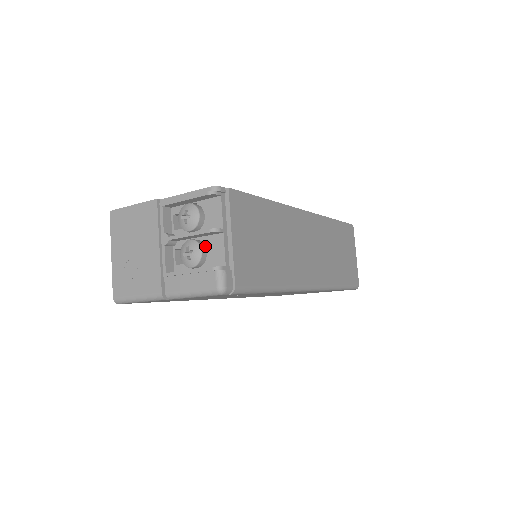
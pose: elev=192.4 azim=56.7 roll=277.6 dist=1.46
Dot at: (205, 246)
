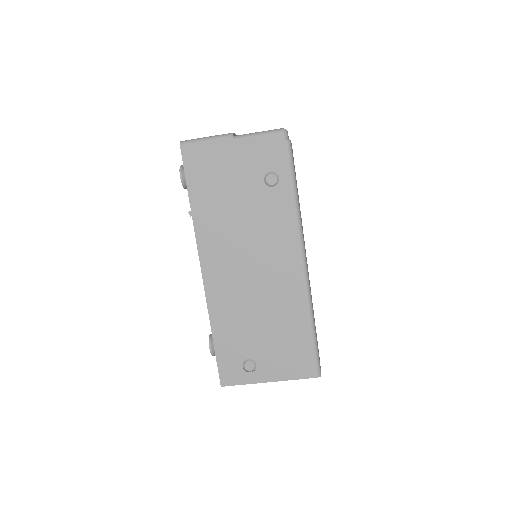
Dot at: occluded
